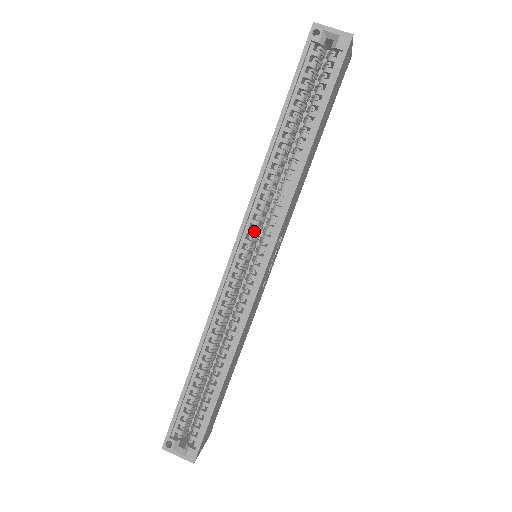
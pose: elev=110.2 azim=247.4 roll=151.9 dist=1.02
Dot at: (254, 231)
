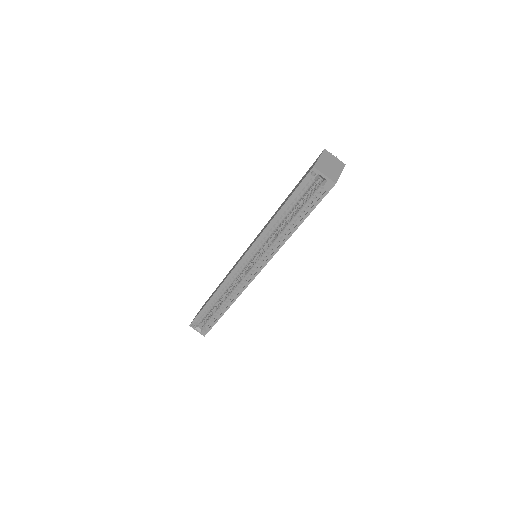
Dot at: (254, 256)
